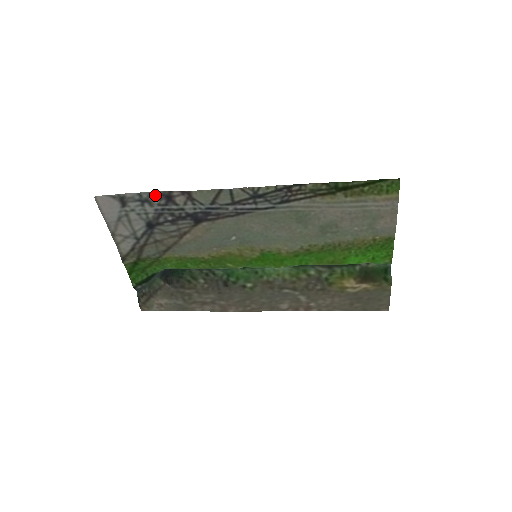
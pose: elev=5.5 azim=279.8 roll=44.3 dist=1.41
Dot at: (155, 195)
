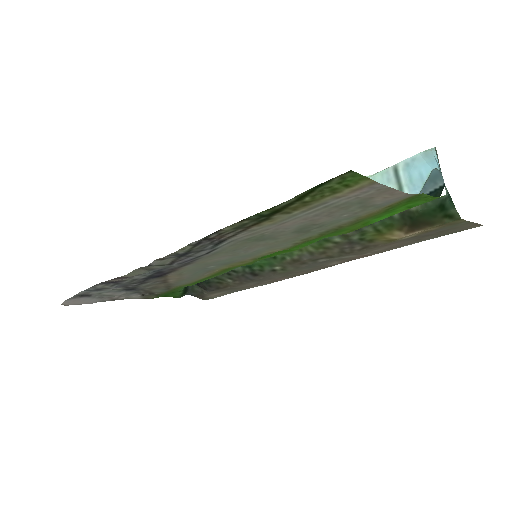
Dot at: (98, 286)
